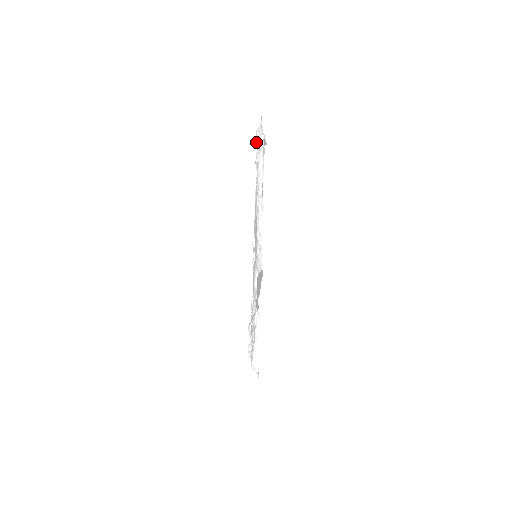
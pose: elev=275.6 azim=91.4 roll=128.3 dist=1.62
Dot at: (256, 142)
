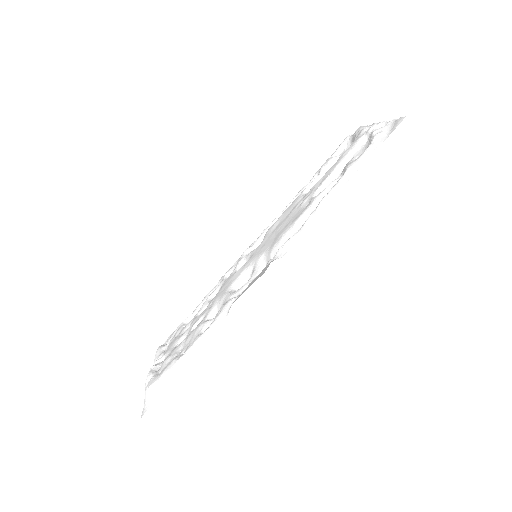
Dot at: (339, 146)
